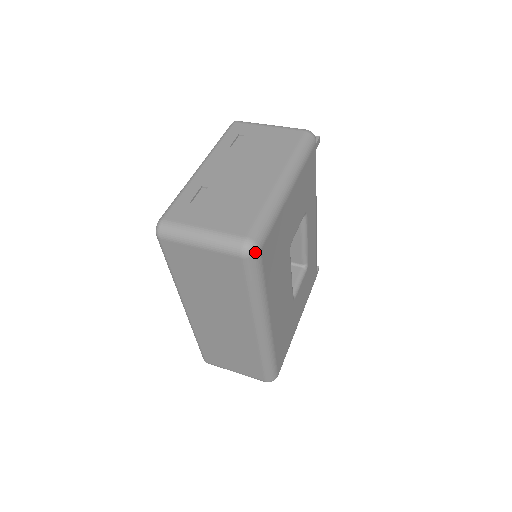
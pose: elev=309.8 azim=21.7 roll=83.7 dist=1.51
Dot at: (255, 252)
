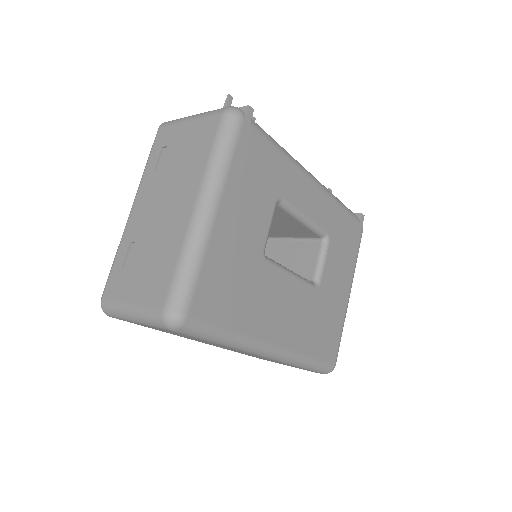
Dot at: (180, 322)
